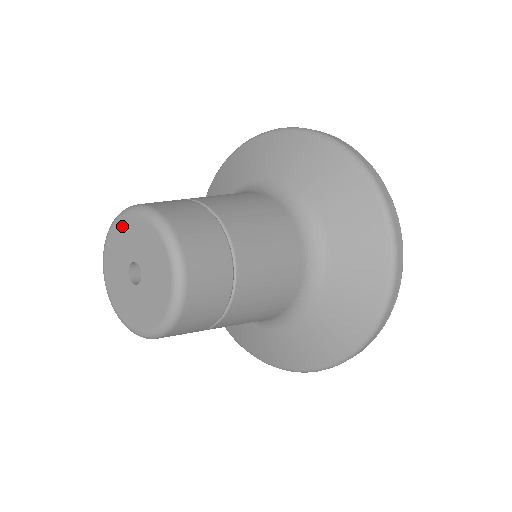
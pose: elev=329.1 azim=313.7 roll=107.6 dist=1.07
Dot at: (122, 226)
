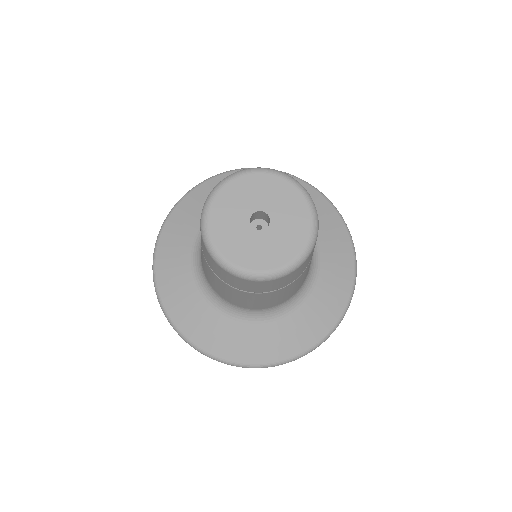
Dot at: (229, 190)
